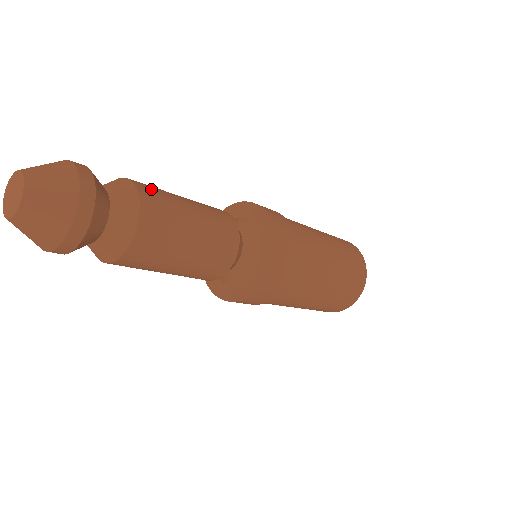
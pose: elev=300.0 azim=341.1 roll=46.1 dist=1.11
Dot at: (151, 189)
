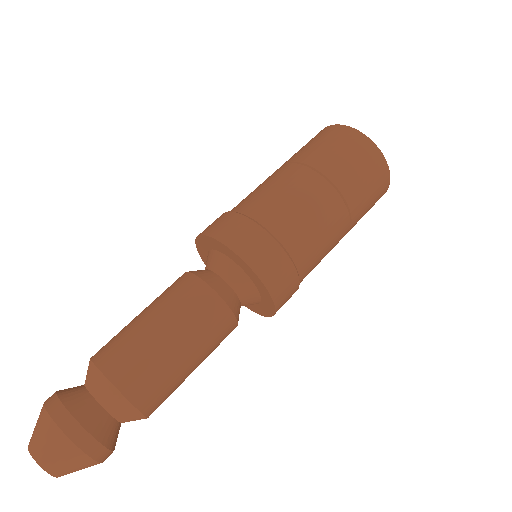
Dot at: (113, 353)
